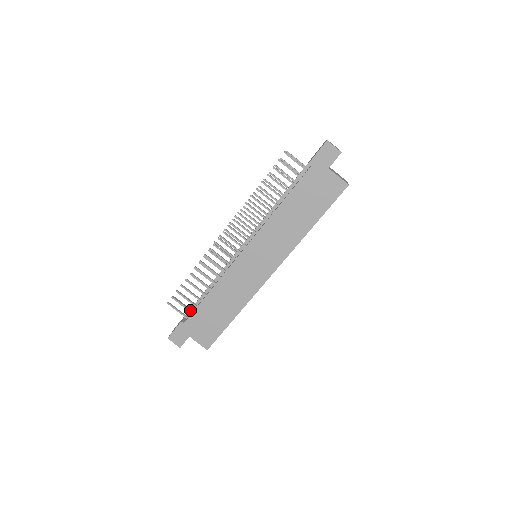
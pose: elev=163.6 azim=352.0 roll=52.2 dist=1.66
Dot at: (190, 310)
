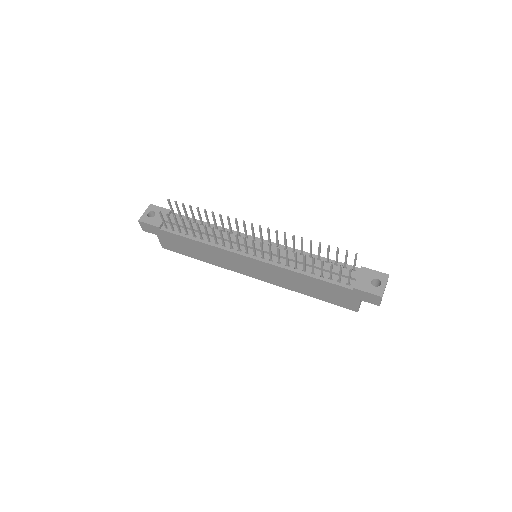
Dot at: (173, 229)
